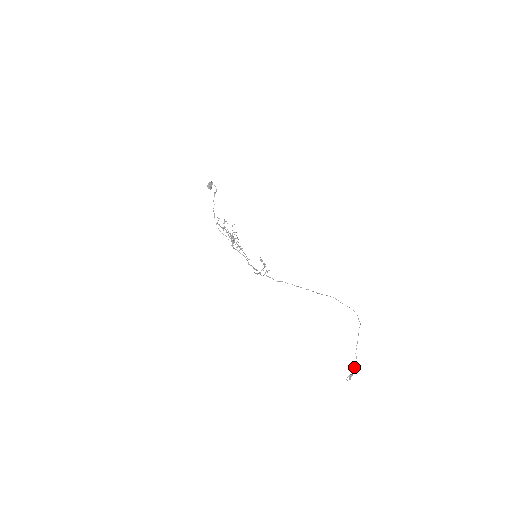
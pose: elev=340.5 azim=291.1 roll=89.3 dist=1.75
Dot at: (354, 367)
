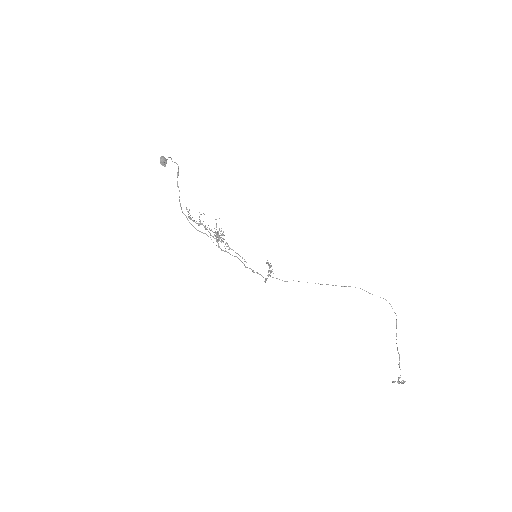
Dot at: (399, 367)
